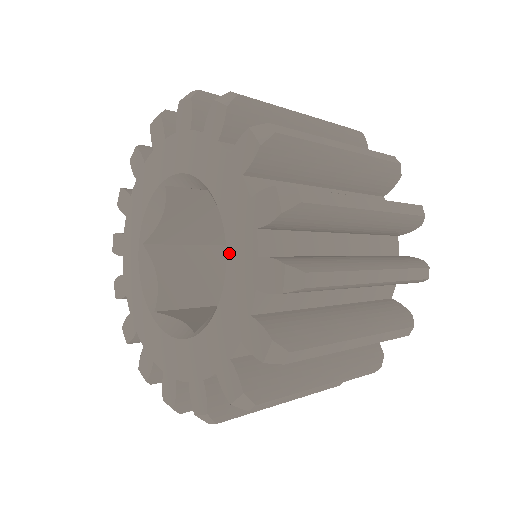
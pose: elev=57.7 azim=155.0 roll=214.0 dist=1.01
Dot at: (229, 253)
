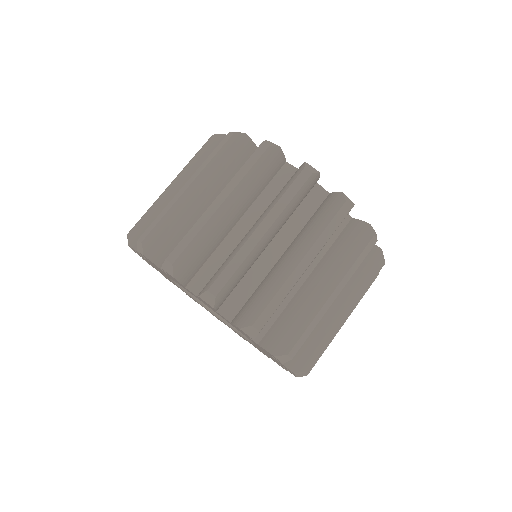
Dot at: (254, 343)
